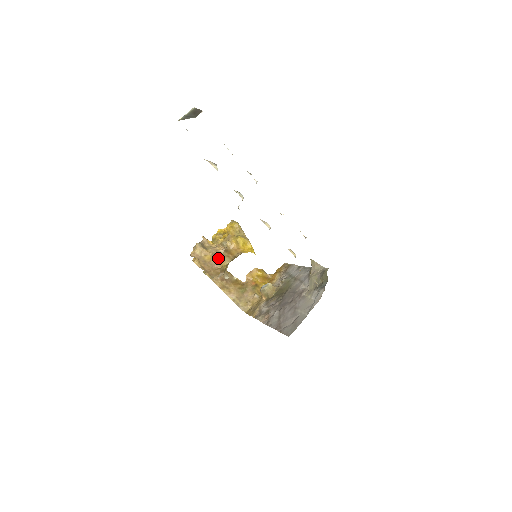
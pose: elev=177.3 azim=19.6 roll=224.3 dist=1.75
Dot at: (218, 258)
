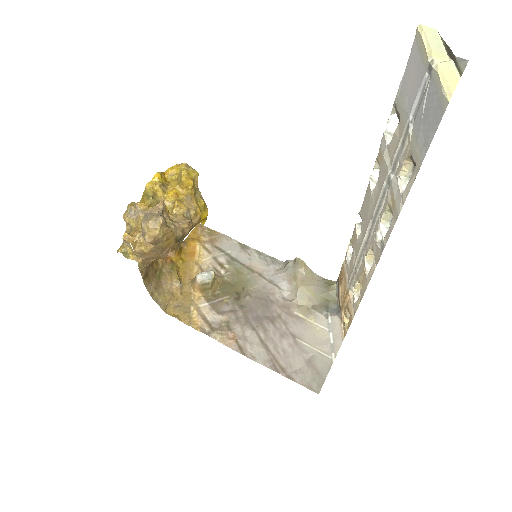
Dot at: (177, 241)
